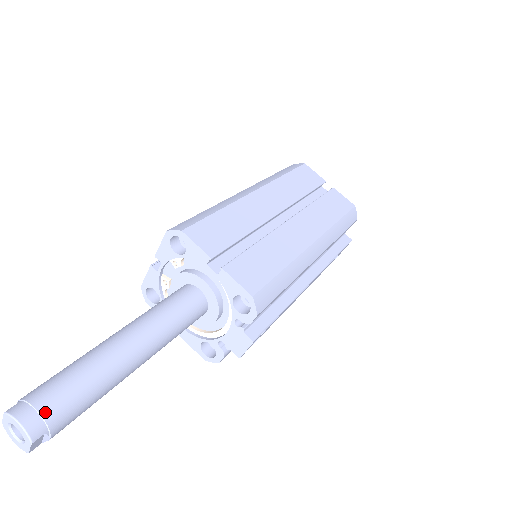
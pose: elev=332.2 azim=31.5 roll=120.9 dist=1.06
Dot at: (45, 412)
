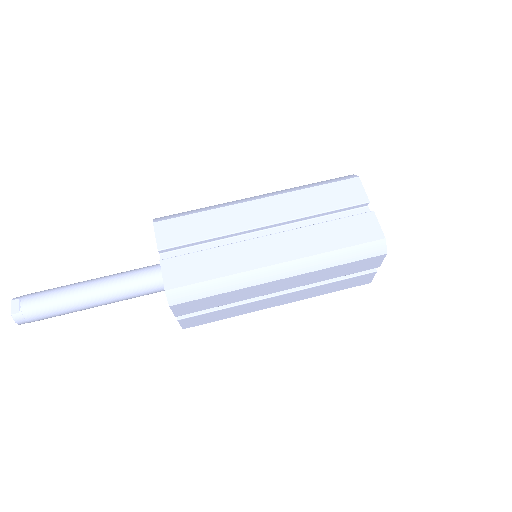
Dot at: occluded
